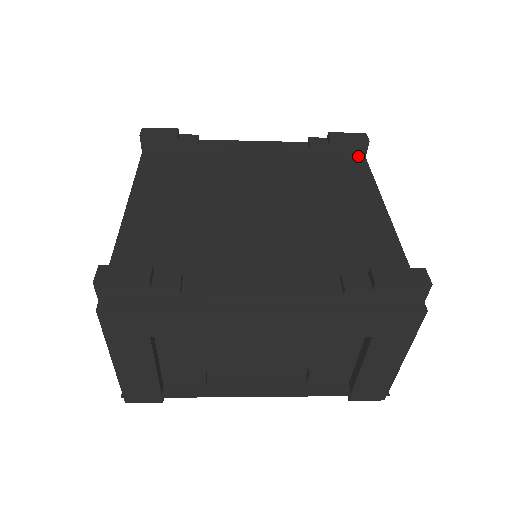
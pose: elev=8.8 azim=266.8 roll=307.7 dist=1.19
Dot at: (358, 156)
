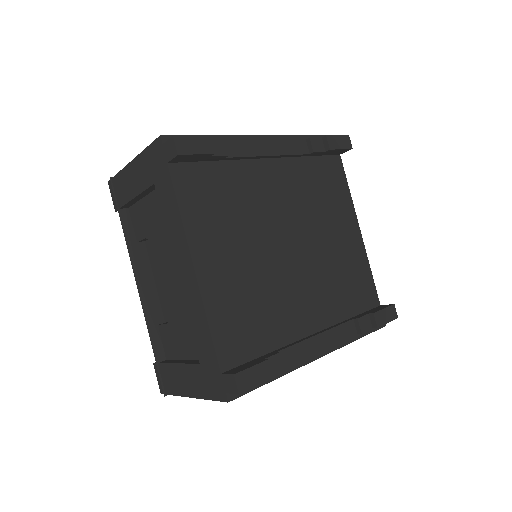
Dot at: (336, 154)
